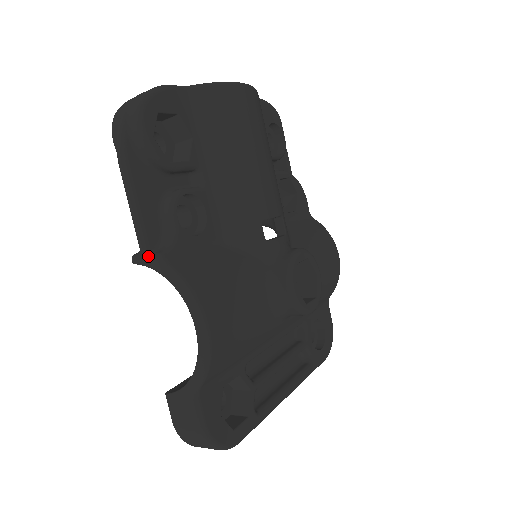
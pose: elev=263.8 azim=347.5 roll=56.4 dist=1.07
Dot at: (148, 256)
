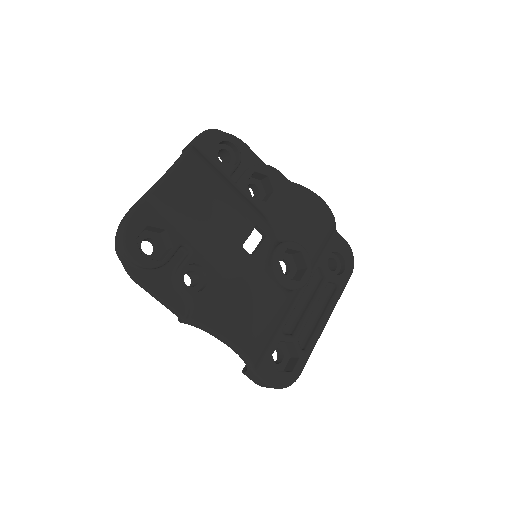
Dot at: (184, 320)
